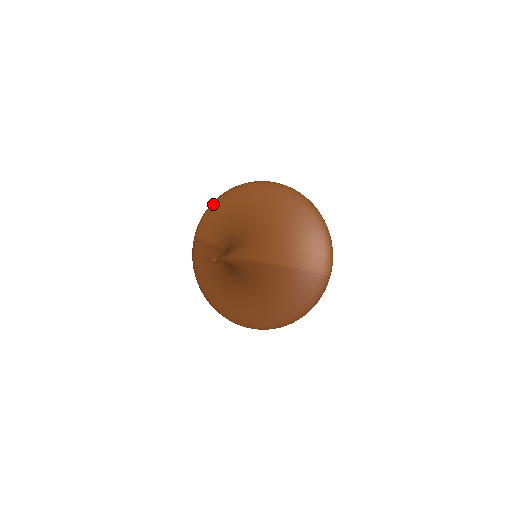
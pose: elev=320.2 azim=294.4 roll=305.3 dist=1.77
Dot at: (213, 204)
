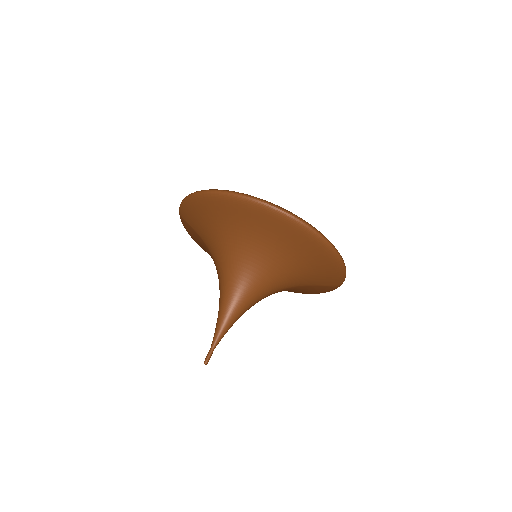
Dot at: (192, 200)
